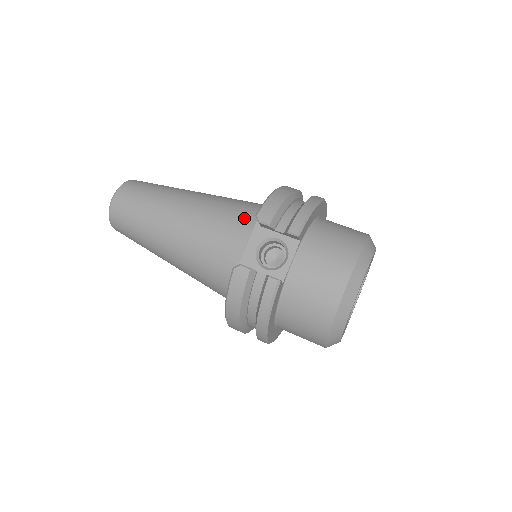
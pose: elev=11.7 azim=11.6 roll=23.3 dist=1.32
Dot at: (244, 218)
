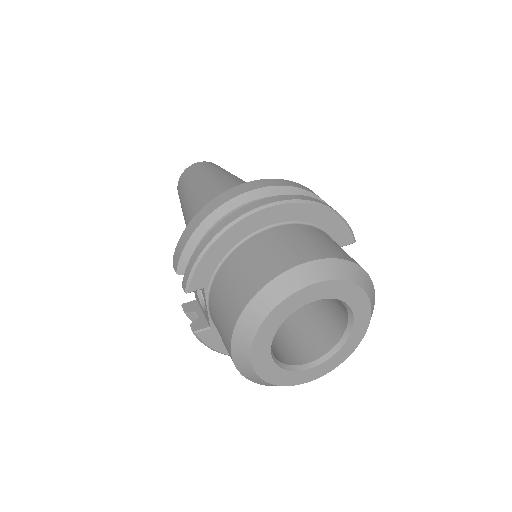
Dot at: occluded
